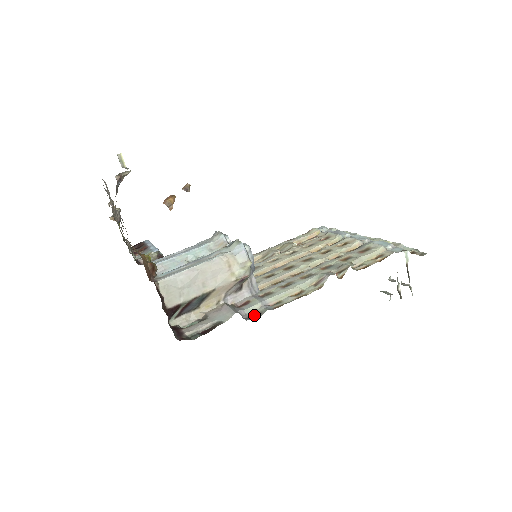
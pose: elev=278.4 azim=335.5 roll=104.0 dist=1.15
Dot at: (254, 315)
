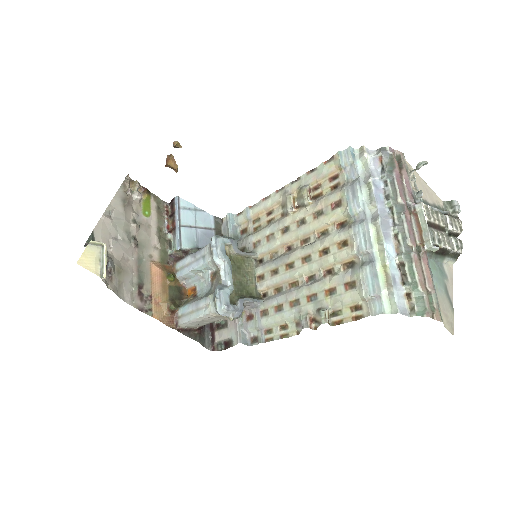
Dot at: (255, 338)
